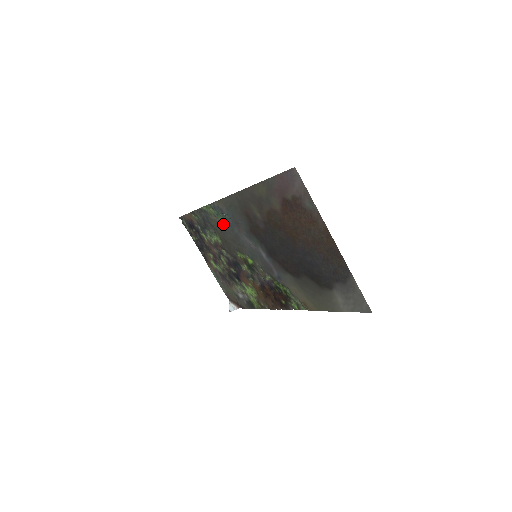
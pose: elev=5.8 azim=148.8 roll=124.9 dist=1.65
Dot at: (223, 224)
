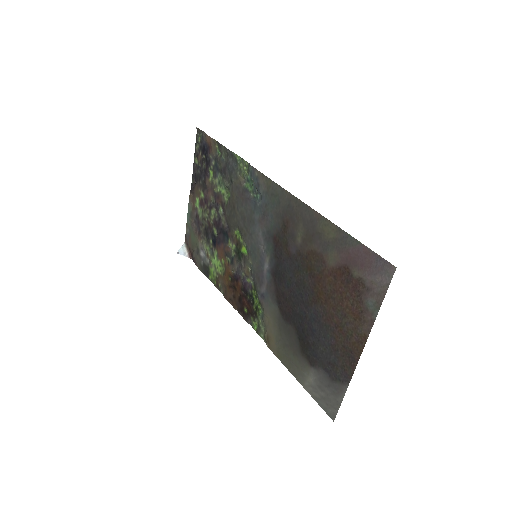
Dot at: (247, 195)
